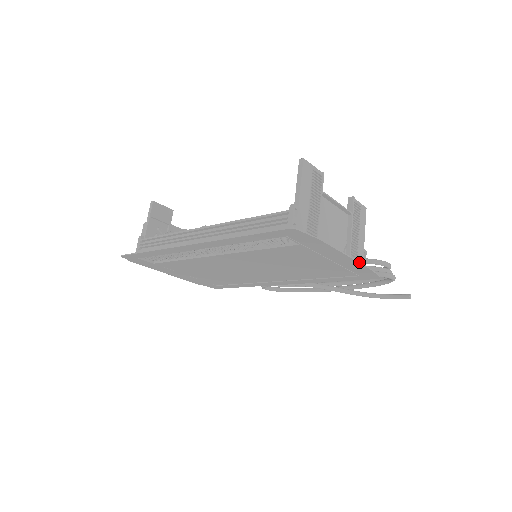
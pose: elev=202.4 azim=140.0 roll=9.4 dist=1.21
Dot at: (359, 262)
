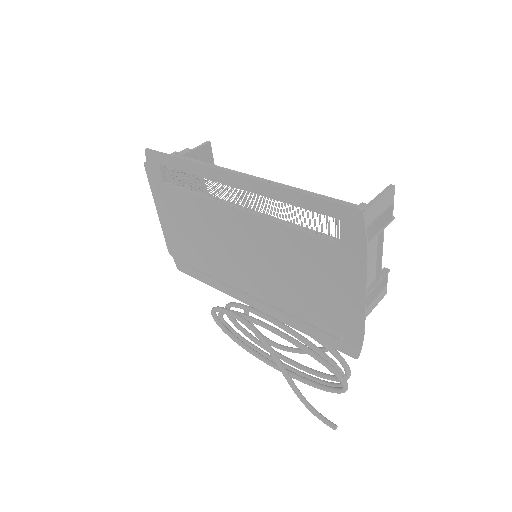
Dot at: (365, 316)
